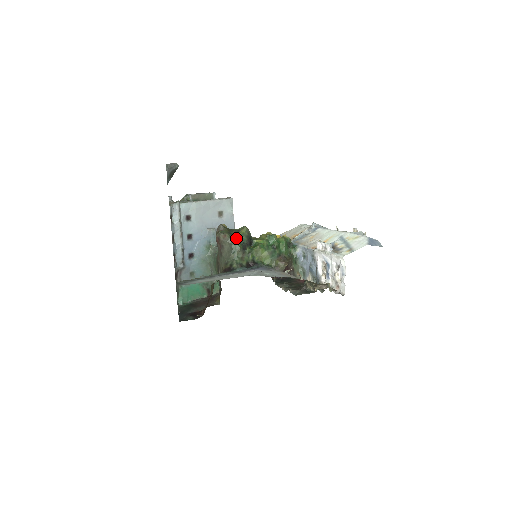
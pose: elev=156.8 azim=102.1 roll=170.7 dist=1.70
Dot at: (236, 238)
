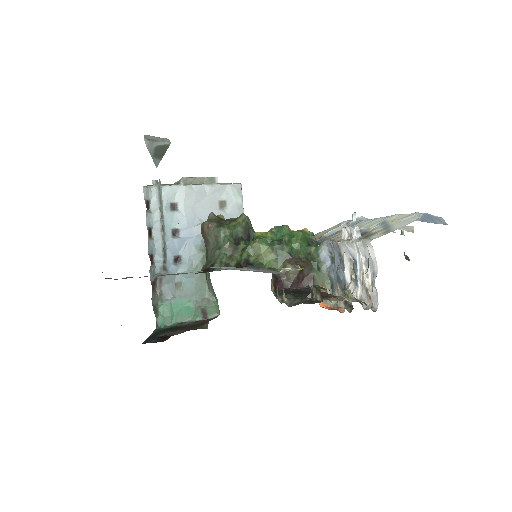
Dot at: (224, 227)
